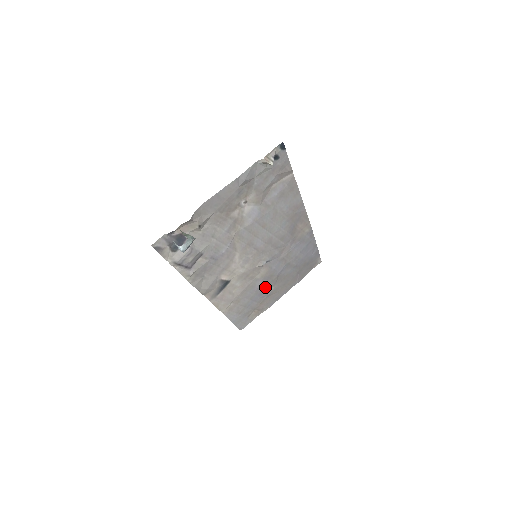
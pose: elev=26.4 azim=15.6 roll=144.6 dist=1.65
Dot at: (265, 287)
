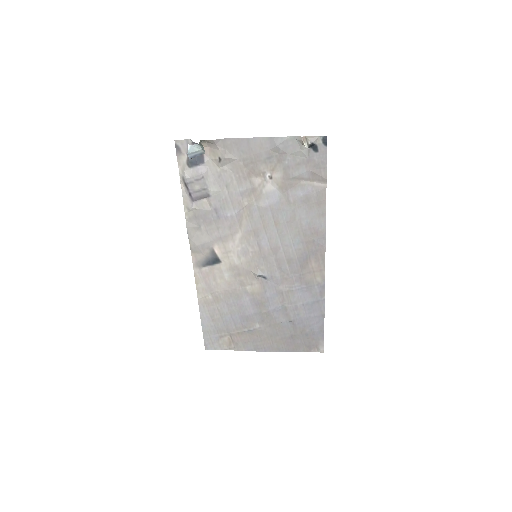
Dot at: (251, 314)
